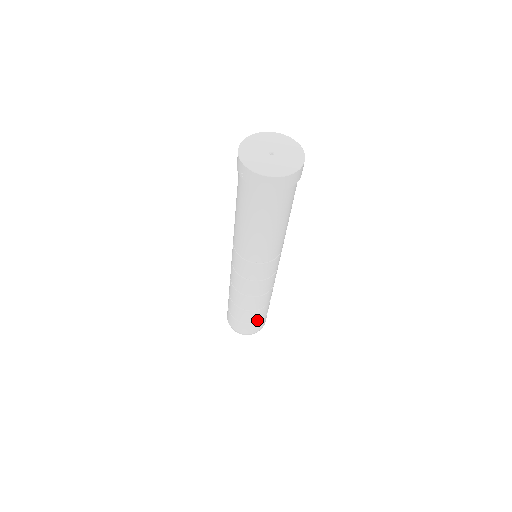
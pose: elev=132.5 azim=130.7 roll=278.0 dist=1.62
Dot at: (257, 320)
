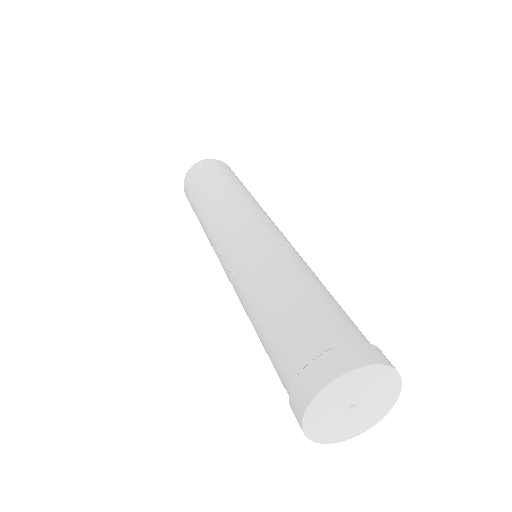
Dot at: occluded
